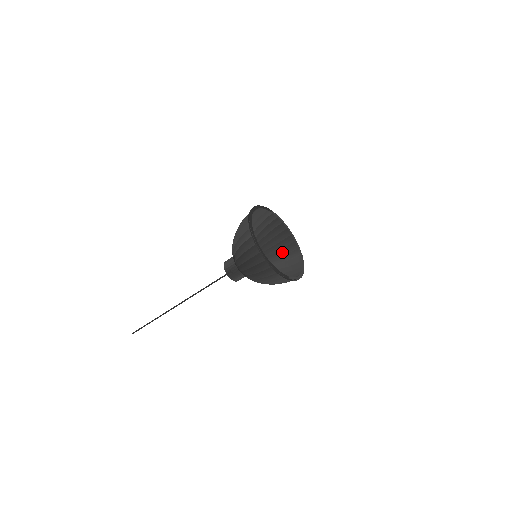
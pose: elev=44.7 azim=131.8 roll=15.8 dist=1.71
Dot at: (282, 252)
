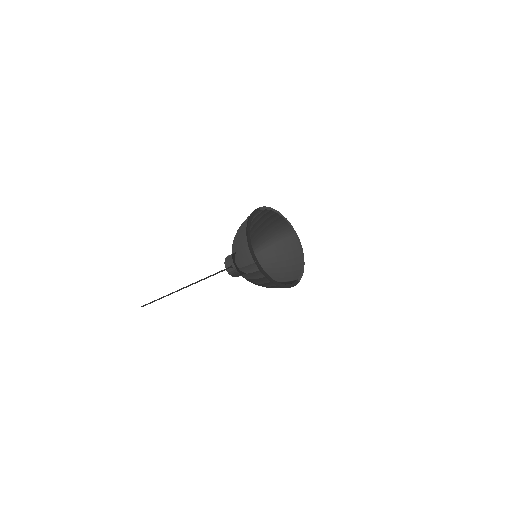
Dot at: (275, 232)
